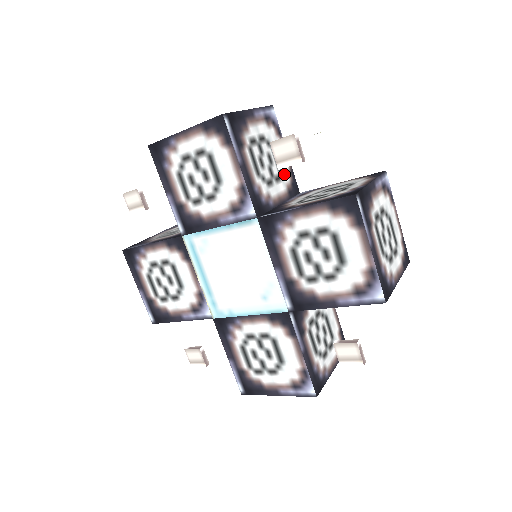
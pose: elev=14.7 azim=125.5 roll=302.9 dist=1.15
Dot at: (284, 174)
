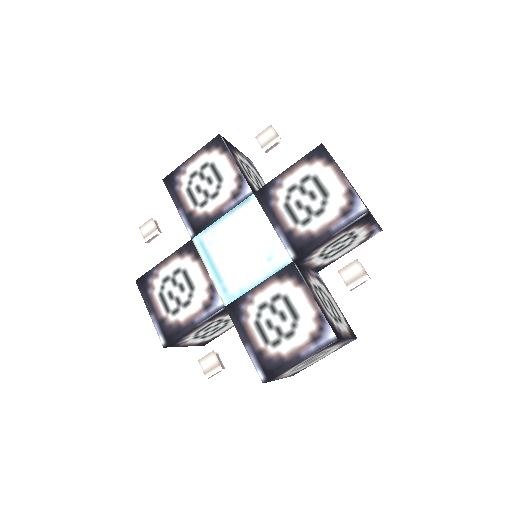
Dot at: occluded
